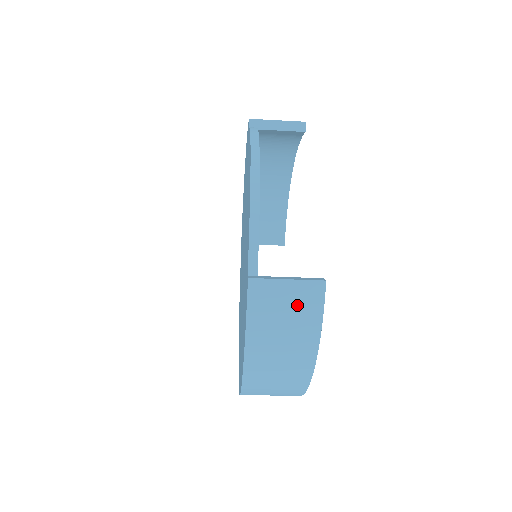
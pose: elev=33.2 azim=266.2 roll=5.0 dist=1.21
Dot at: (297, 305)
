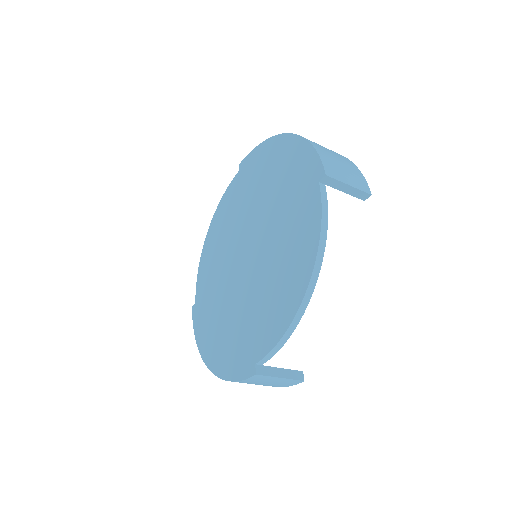
Dot at: (277, 383)
